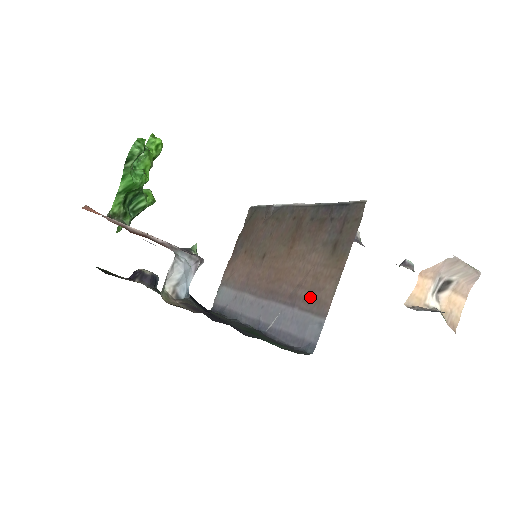
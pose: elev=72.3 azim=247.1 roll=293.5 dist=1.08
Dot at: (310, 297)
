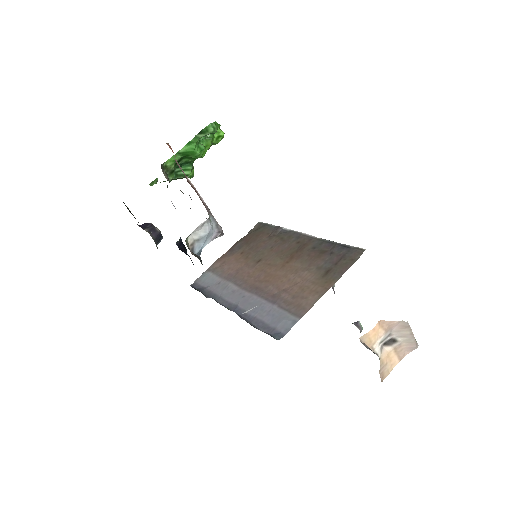
Dot at: (292, 301)
